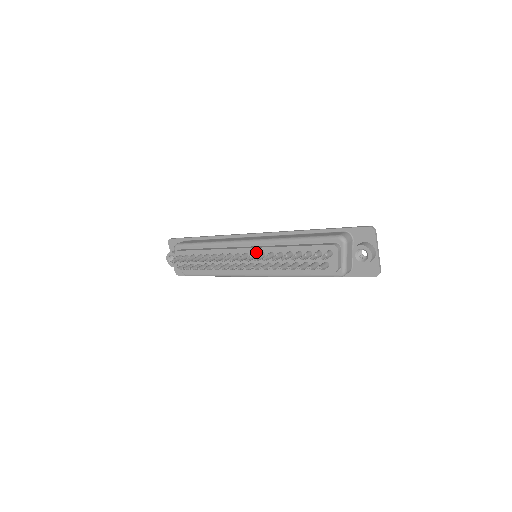
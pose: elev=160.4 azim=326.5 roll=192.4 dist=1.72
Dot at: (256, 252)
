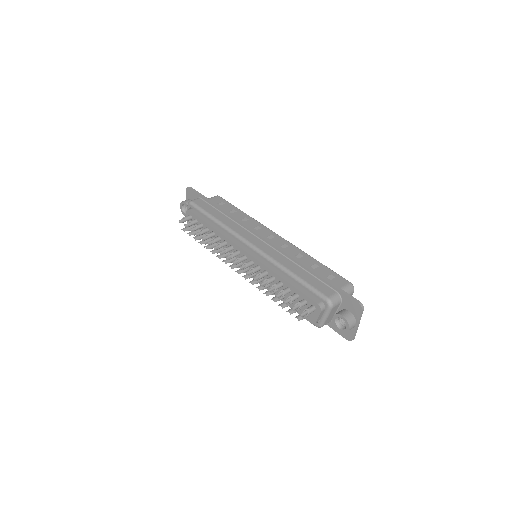
Dot at: (254, 261)
